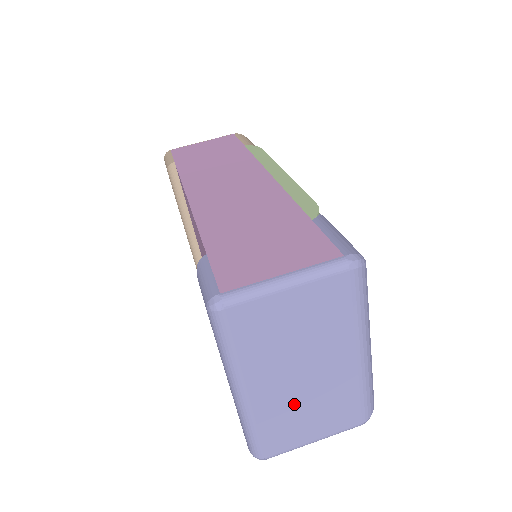
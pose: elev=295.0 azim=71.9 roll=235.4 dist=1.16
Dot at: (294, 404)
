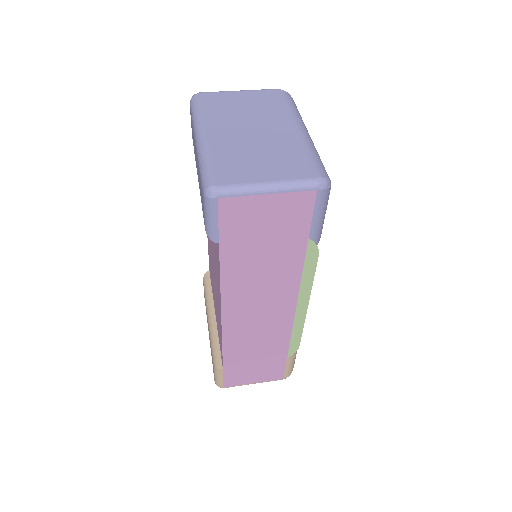
Dot at: (245, 148)
